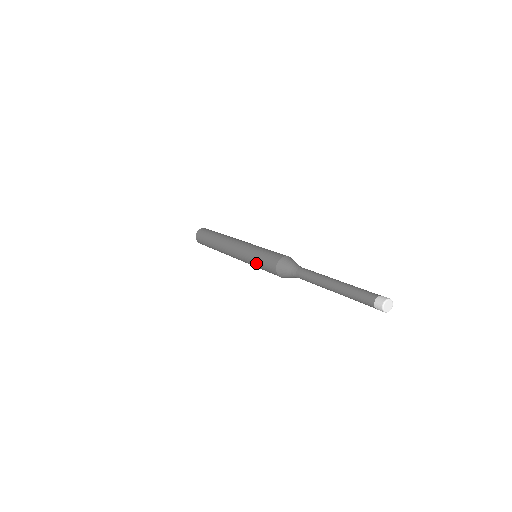
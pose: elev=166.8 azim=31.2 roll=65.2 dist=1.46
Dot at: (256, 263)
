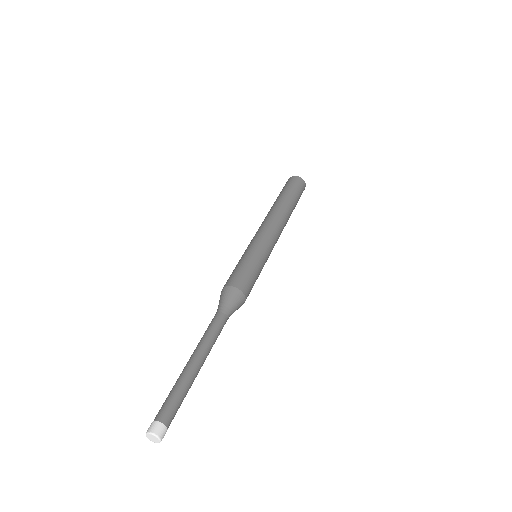
Dot at: occluded
